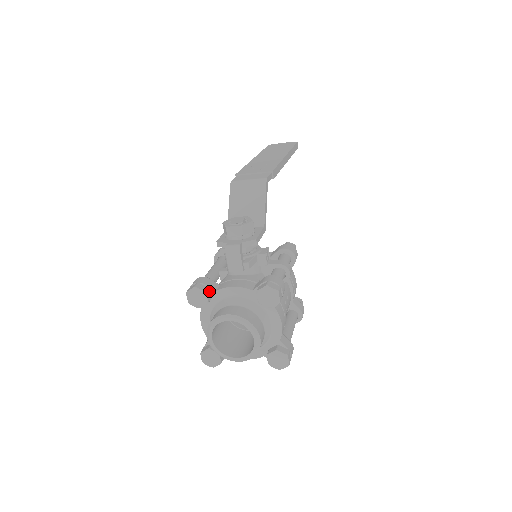
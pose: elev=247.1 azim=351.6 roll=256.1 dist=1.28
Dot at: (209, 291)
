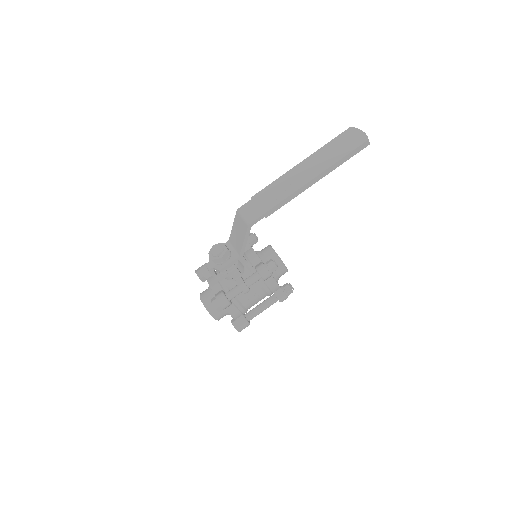
Dot at: (204, 277)
